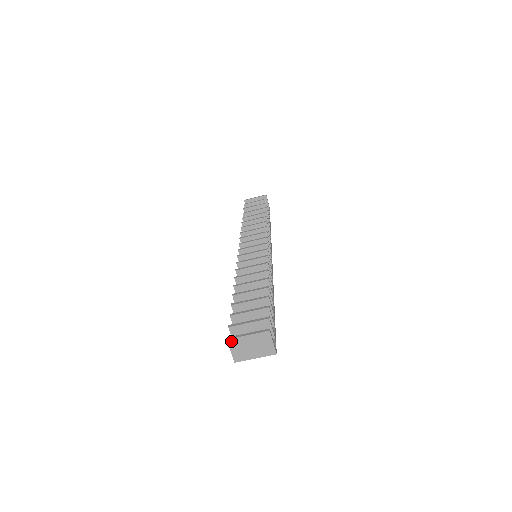
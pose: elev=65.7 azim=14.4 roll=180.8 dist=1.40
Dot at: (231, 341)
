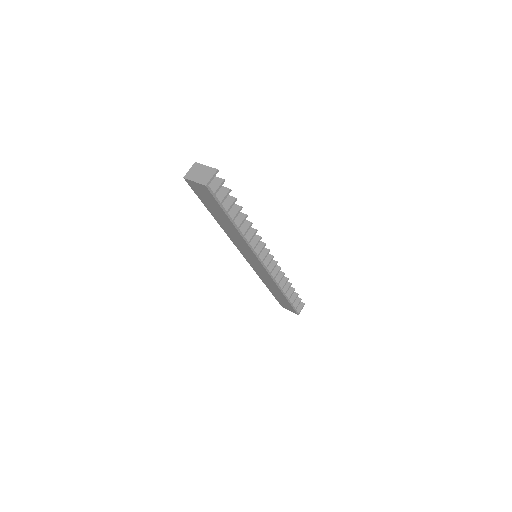
Dot at: (196, 164)
